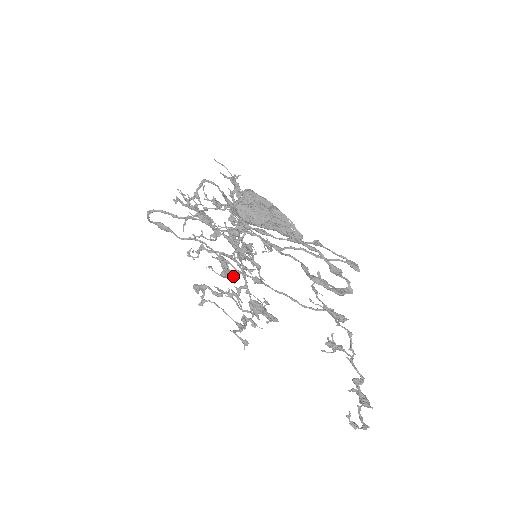
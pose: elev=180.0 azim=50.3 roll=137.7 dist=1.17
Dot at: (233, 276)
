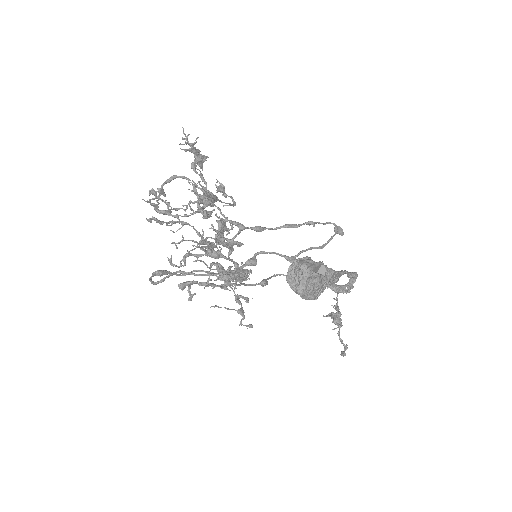
Dot at: (233, 278)
